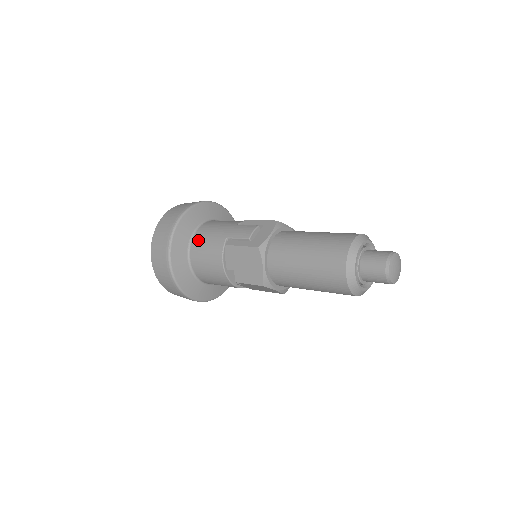
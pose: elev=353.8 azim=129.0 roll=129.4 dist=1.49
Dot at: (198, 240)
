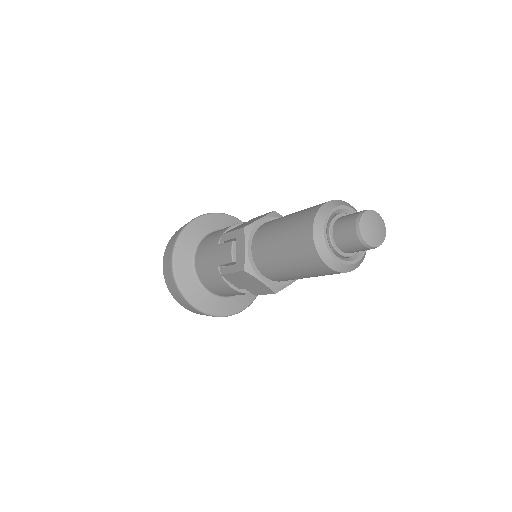
Dot at: (201, 275)
